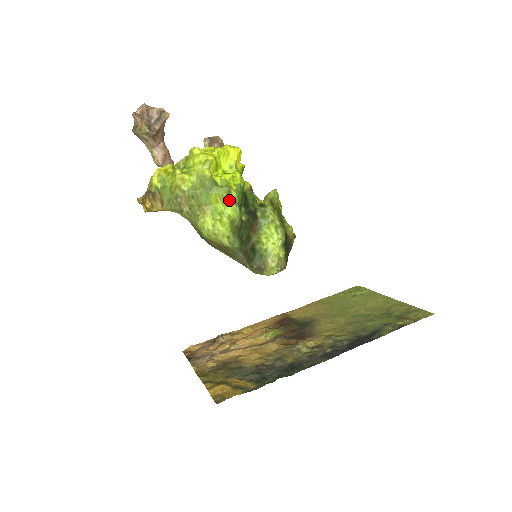
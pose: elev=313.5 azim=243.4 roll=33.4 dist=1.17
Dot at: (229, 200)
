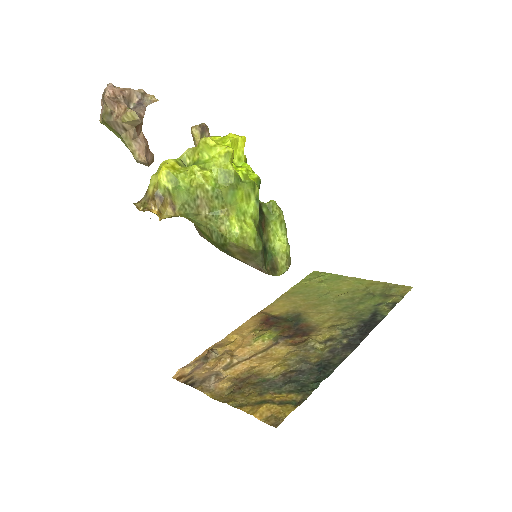
Dot at: (252, 197)
